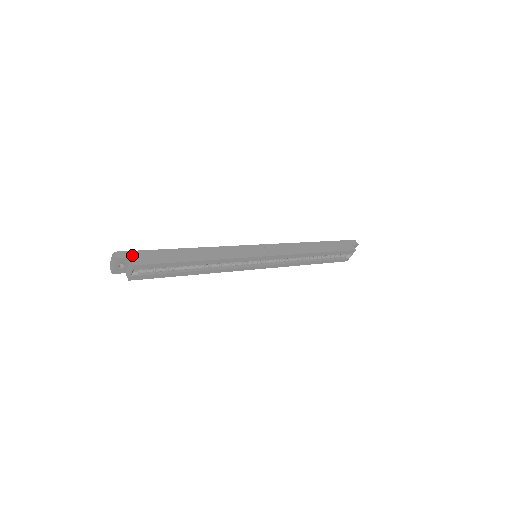
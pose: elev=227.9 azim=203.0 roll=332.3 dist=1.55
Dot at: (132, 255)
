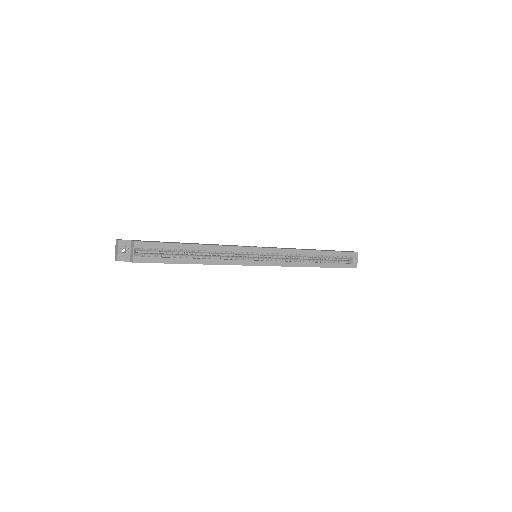
Dot at: (133, 240)
